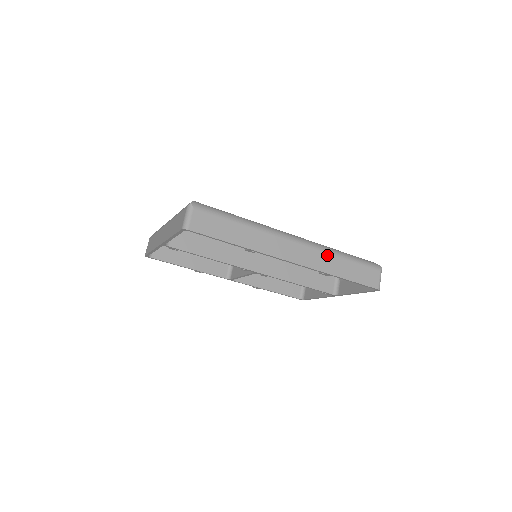
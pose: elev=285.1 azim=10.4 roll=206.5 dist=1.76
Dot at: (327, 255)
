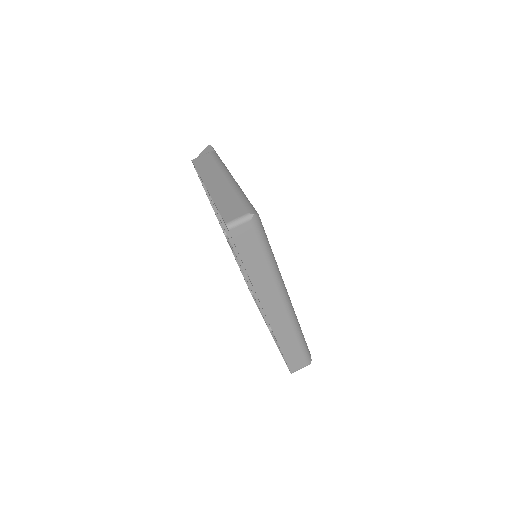
Dot at: (290, 328)
